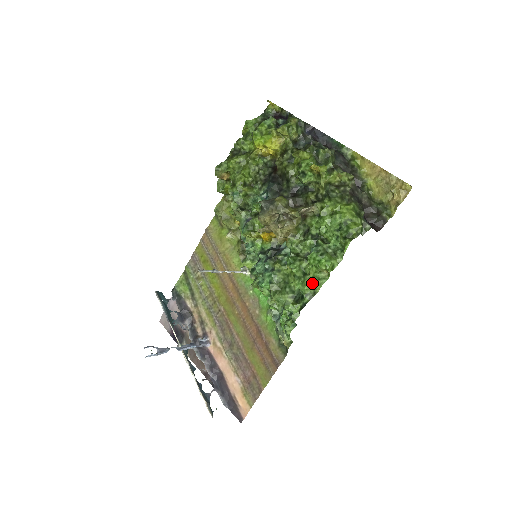
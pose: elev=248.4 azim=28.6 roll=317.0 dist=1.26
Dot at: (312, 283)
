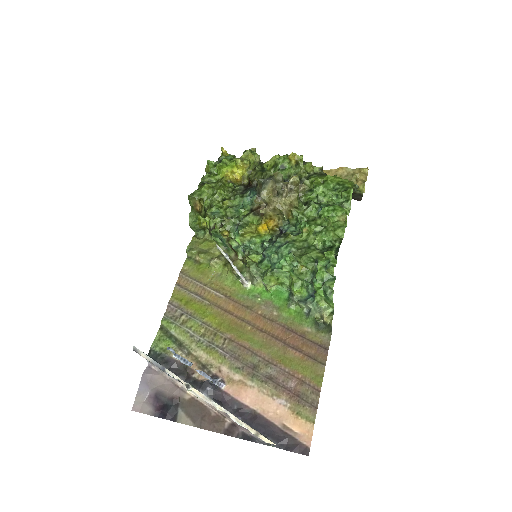
Dot at: (335, 231)
